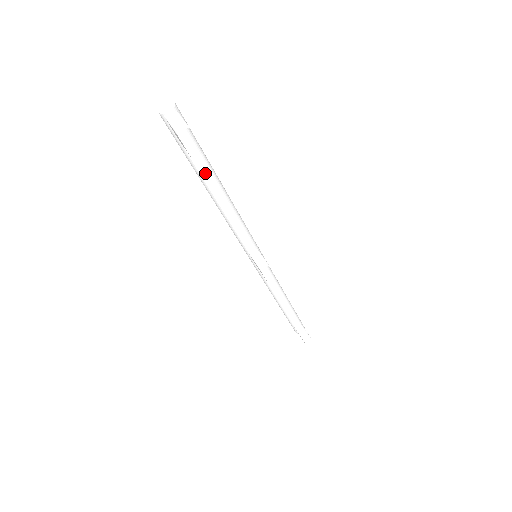
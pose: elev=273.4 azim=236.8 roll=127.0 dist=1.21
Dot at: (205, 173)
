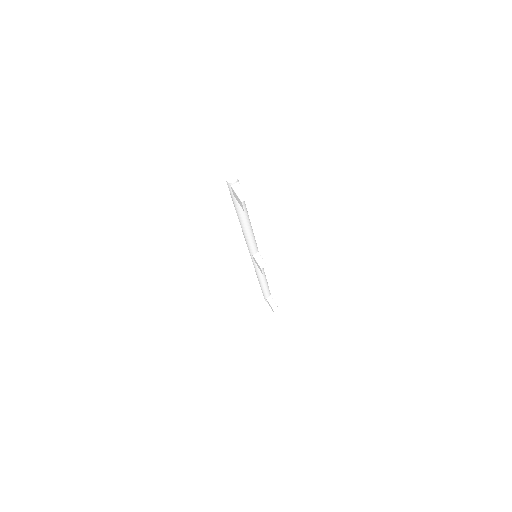
Dot at: (242, 212)
